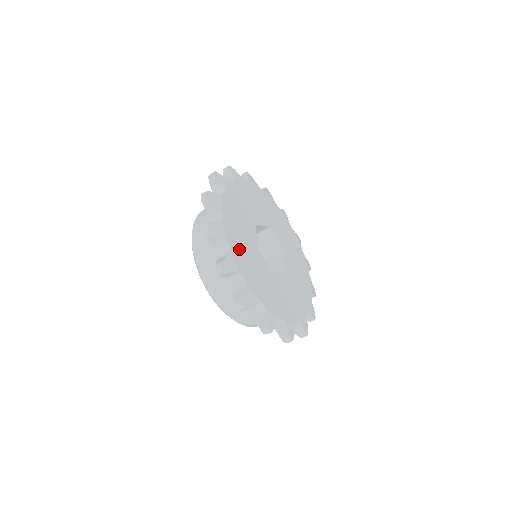
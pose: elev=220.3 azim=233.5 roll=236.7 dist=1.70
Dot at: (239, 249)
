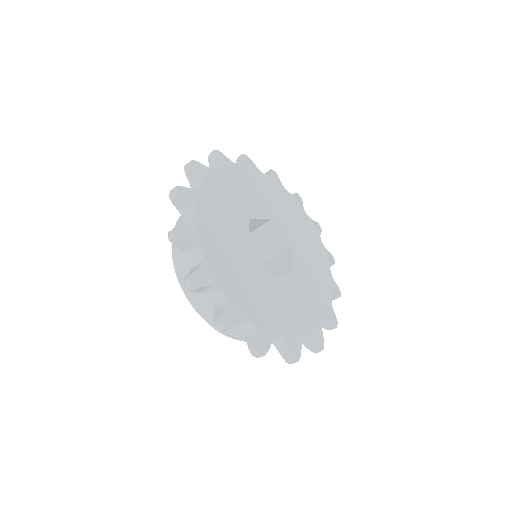
Dot at: (218, 255)
